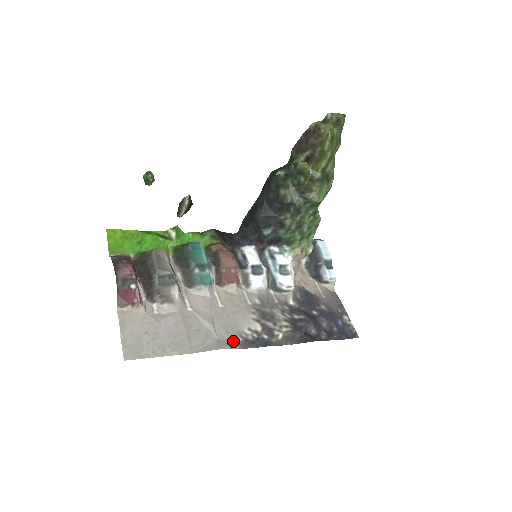
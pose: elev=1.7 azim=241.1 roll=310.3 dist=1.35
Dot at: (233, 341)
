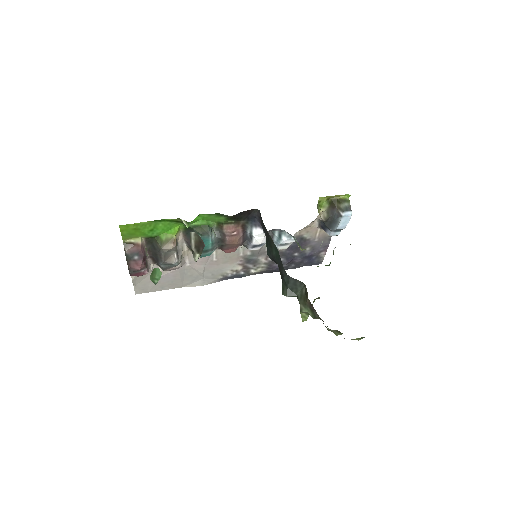
Dot at: (215, 279)
